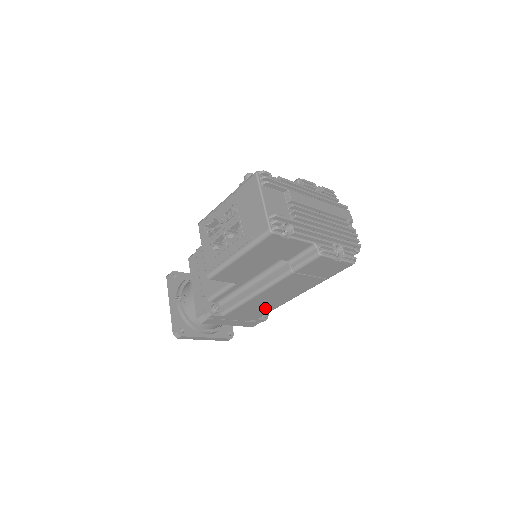
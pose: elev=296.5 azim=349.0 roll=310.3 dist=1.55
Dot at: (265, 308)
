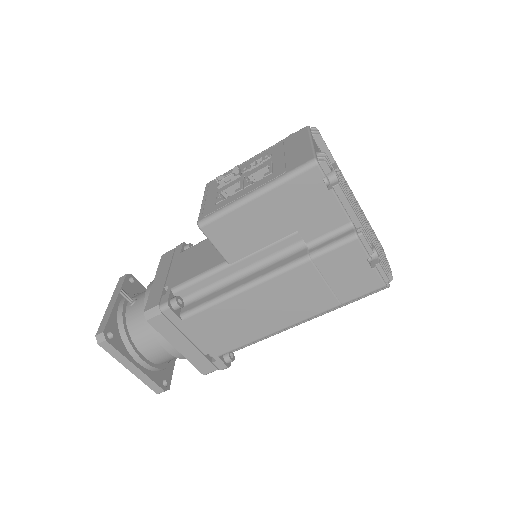
Dot at: (240, 333)
